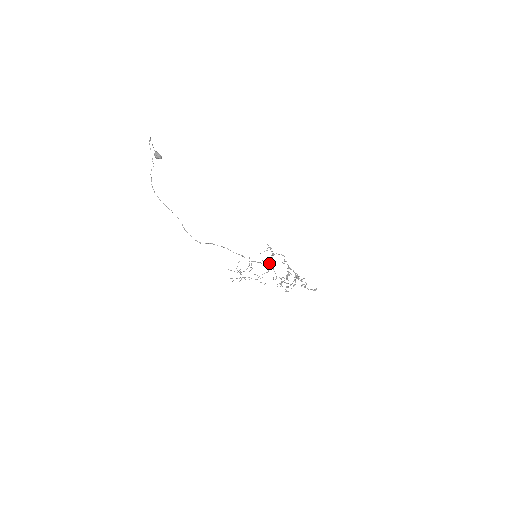
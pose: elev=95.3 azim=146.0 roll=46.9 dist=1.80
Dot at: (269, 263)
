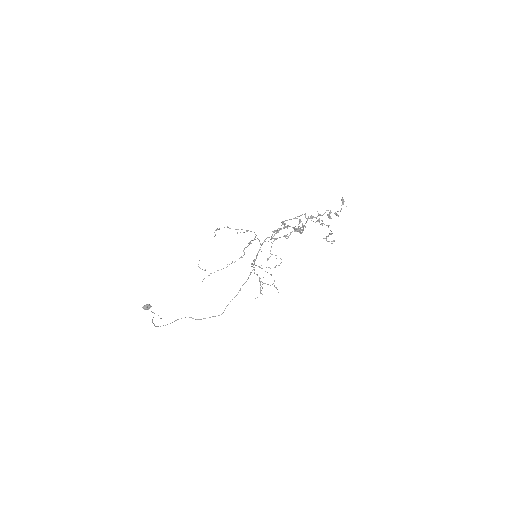
Dot at: (259, 241)
